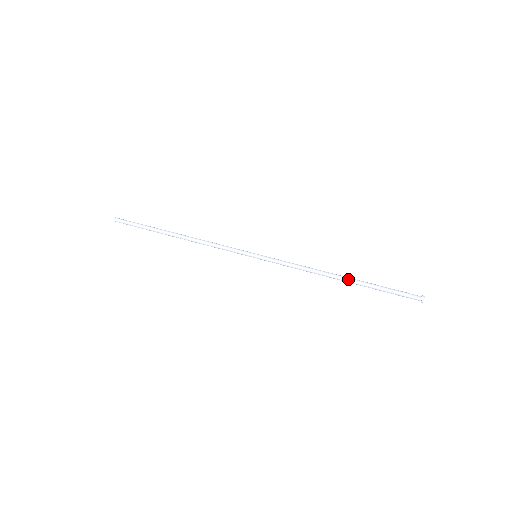
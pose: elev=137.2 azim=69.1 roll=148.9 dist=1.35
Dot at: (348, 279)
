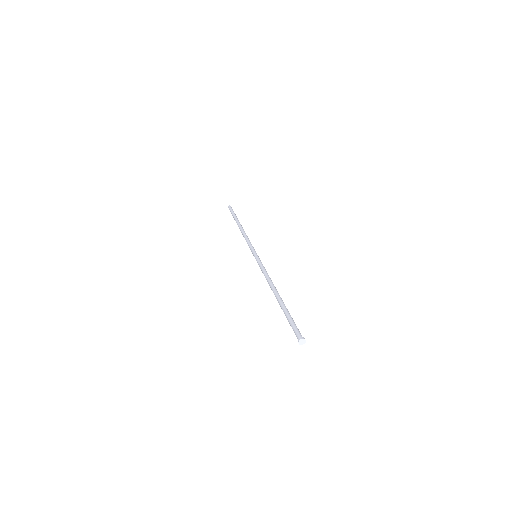
Dot at: (277, 296)
